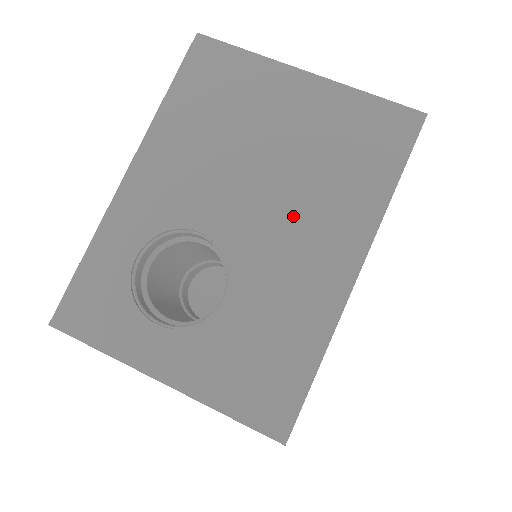
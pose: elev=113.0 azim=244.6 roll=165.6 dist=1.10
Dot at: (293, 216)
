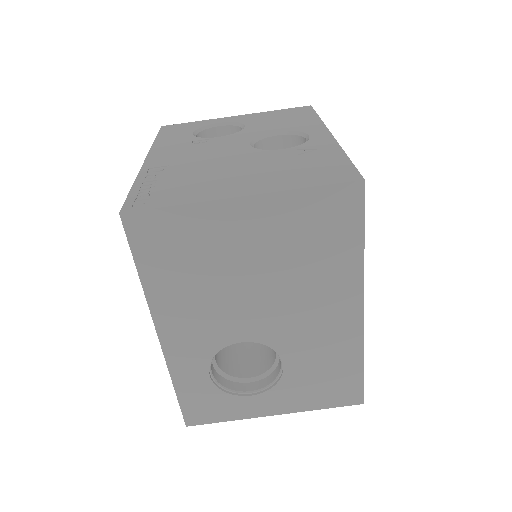
Dot at: (299, 302)
